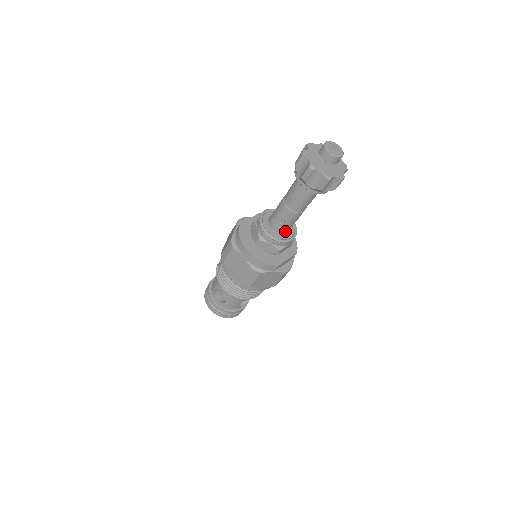
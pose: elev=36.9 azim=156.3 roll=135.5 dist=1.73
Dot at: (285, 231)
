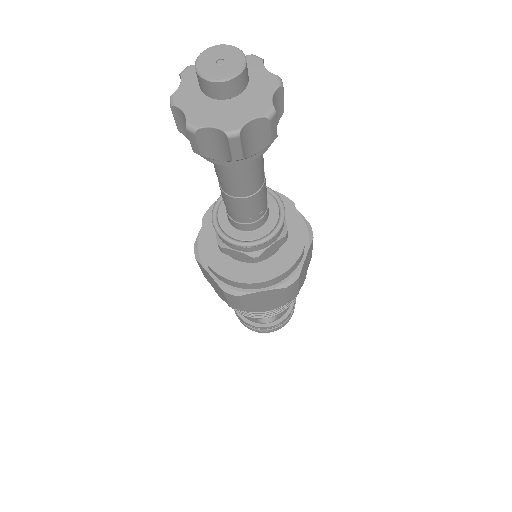
Dot at: (267, 213)
